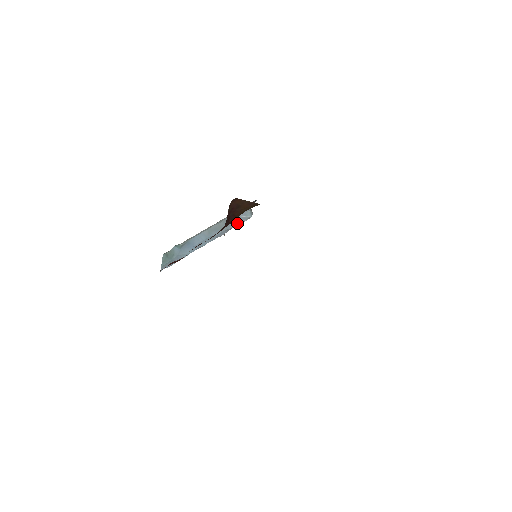
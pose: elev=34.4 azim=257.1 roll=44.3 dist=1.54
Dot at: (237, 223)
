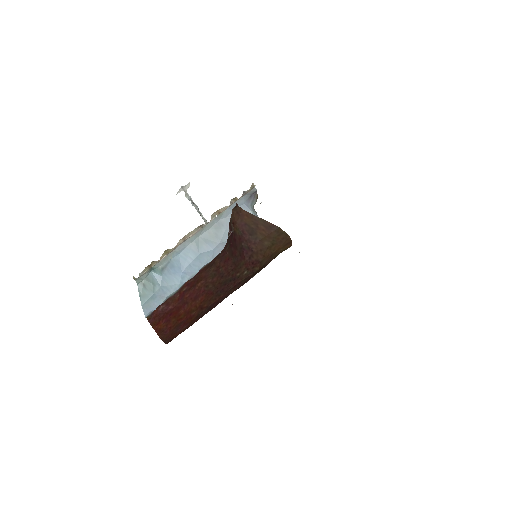
Dot at: occluded
